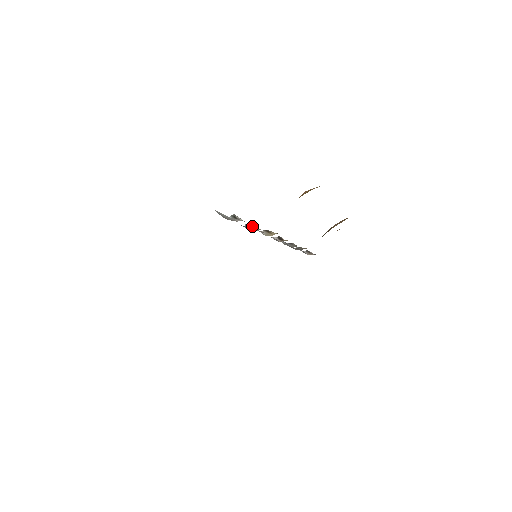
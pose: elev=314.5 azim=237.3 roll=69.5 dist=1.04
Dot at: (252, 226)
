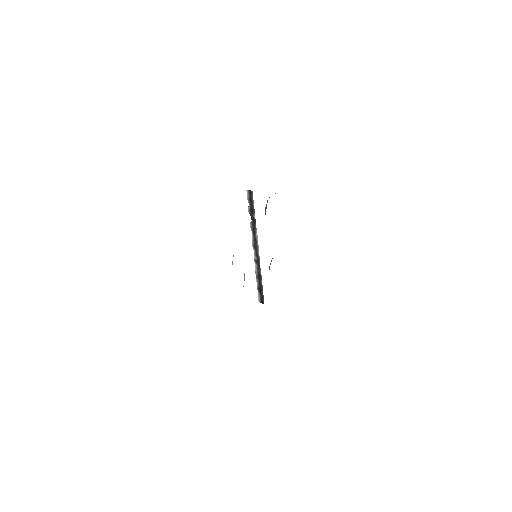
Dot at: occluded
